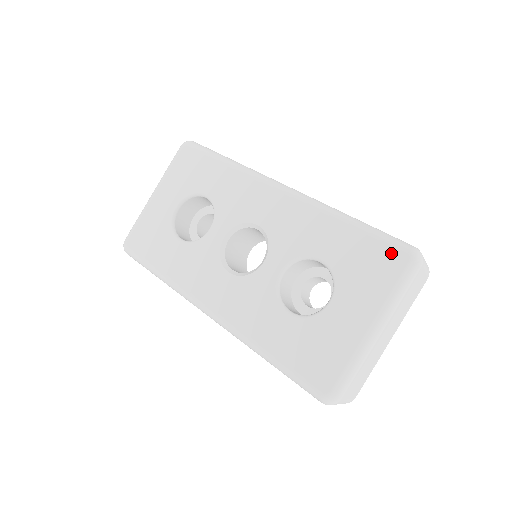
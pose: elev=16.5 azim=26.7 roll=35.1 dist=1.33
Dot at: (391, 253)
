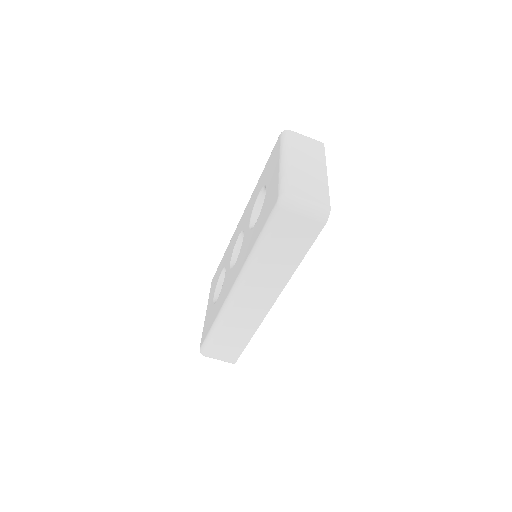
Dot at: (275, 146)
